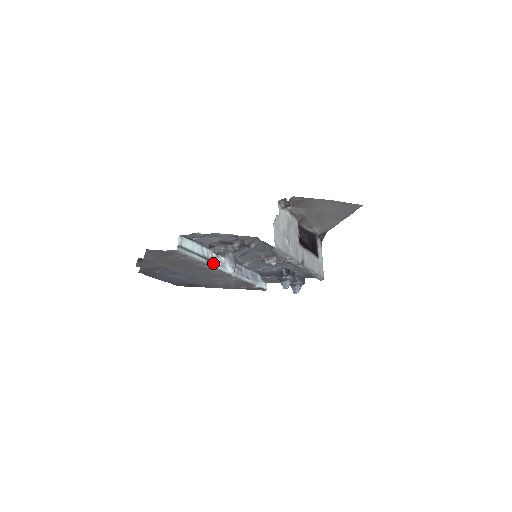
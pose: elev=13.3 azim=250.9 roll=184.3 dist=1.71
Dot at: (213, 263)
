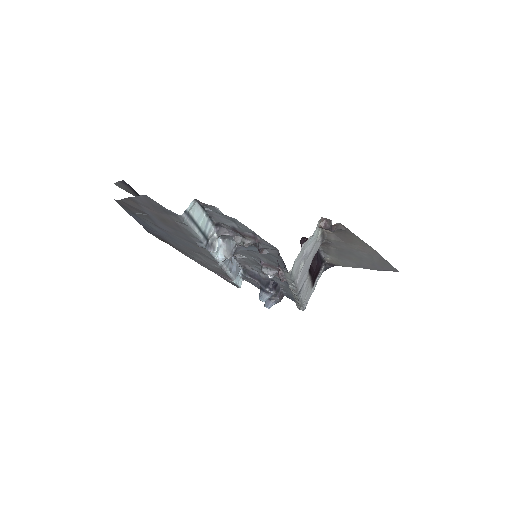
Dot at: (209, 244)
